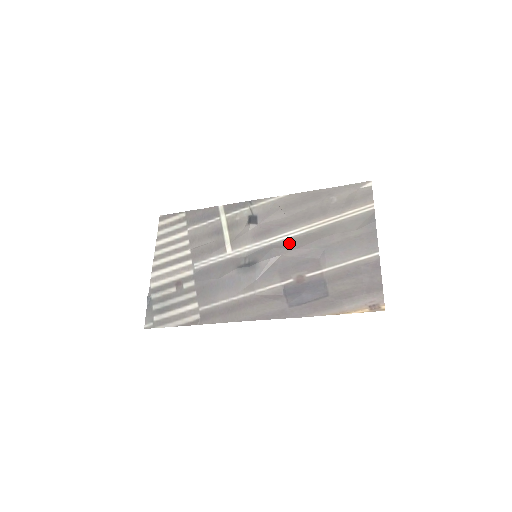
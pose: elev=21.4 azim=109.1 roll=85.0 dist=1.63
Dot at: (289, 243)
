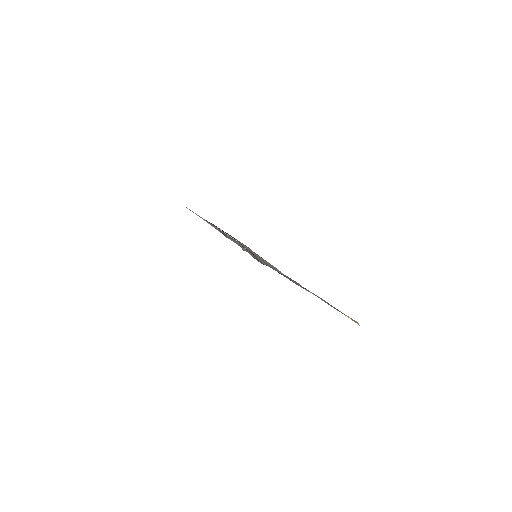
Dot at: (261, 260)
